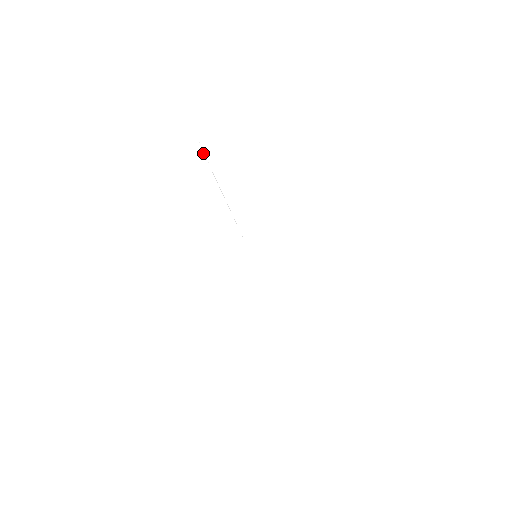
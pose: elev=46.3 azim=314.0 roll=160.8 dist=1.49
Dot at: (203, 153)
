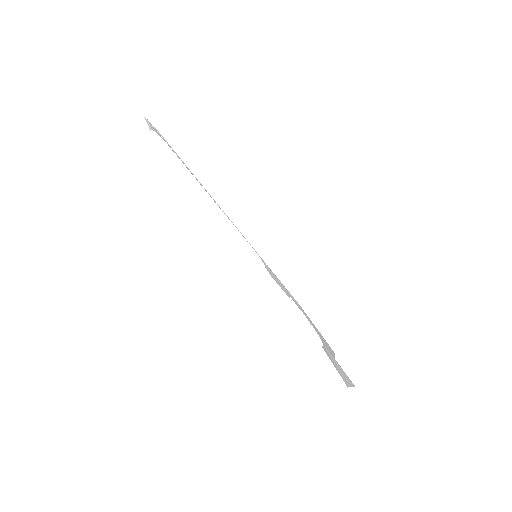
Dot at: occluded
